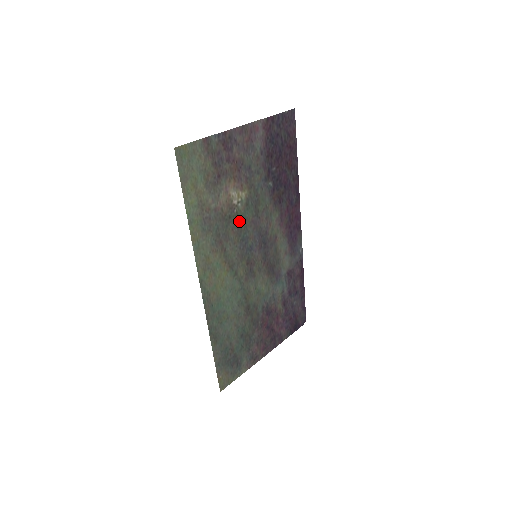
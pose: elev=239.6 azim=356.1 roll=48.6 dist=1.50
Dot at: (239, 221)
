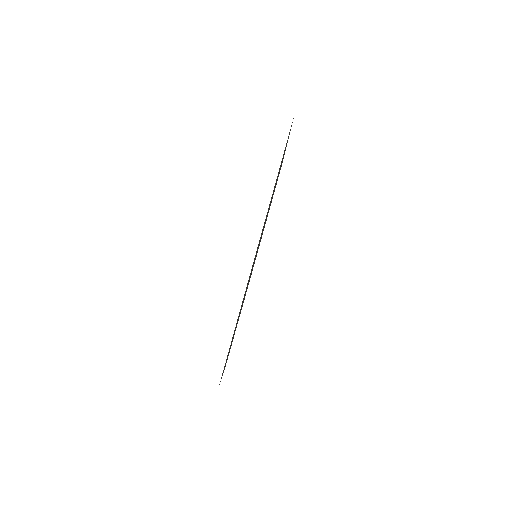
Dot at: occluded
